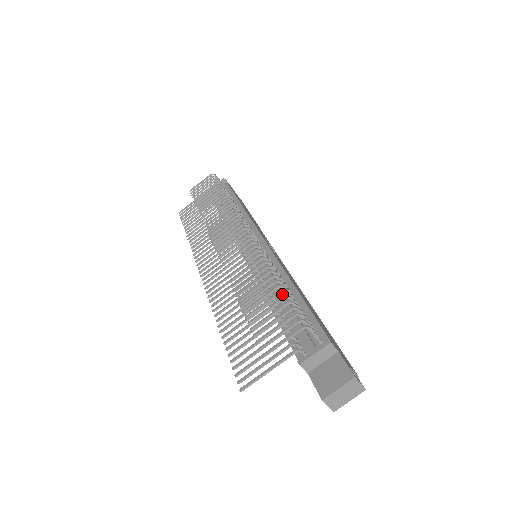
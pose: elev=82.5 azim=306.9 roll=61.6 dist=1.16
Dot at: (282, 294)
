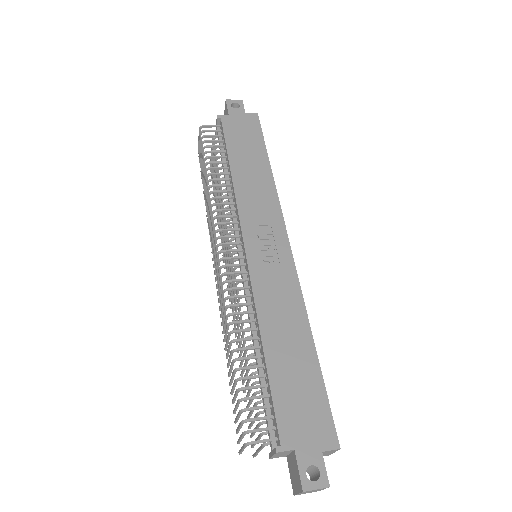
Dot at: (255, 355)
